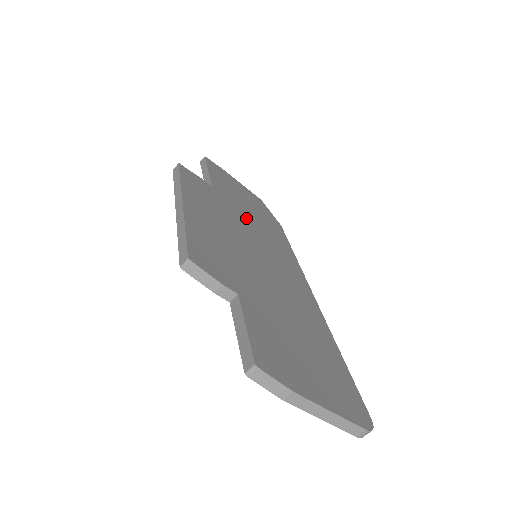
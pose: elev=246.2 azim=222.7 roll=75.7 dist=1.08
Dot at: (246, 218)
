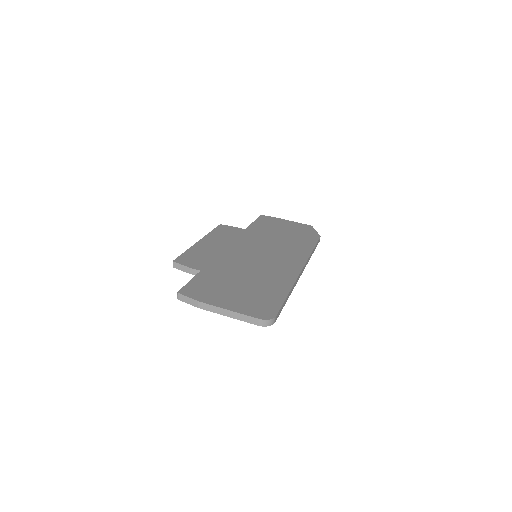
Dot at: (267, 239)
